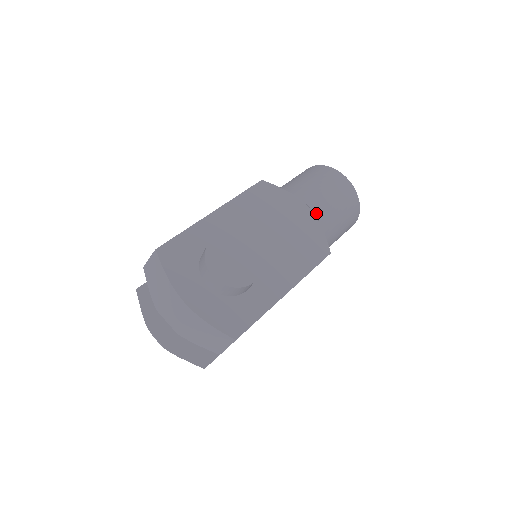
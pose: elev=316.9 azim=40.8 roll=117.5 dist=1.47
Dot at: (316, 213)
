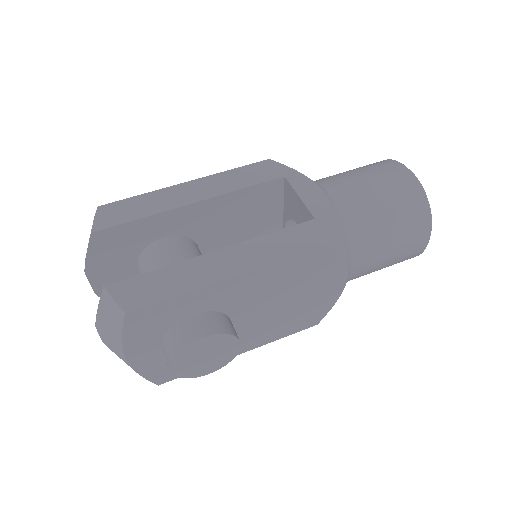
Dot at: (350, 277)
